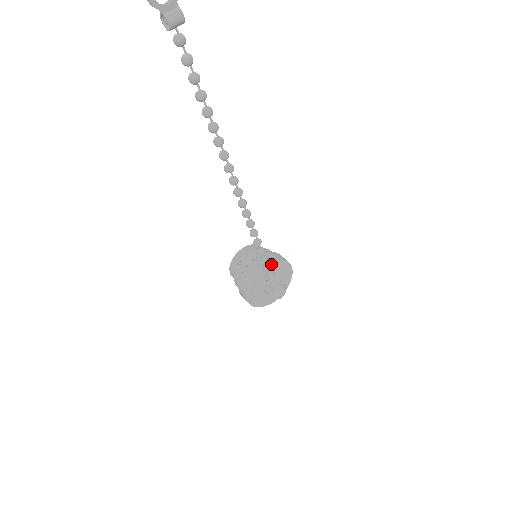
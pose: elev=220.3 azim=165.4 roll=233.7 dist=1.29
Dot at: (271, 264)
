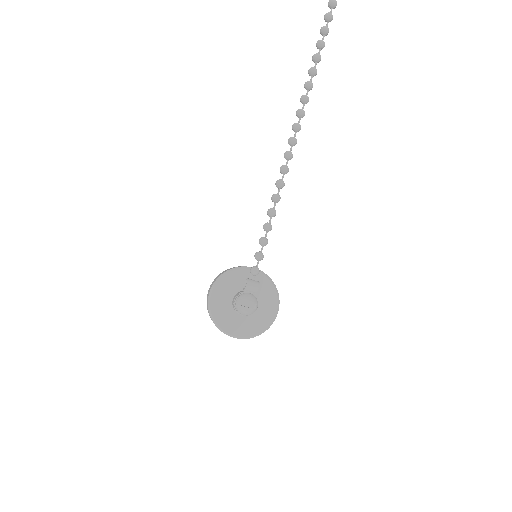
Dot at: (263, 274)
